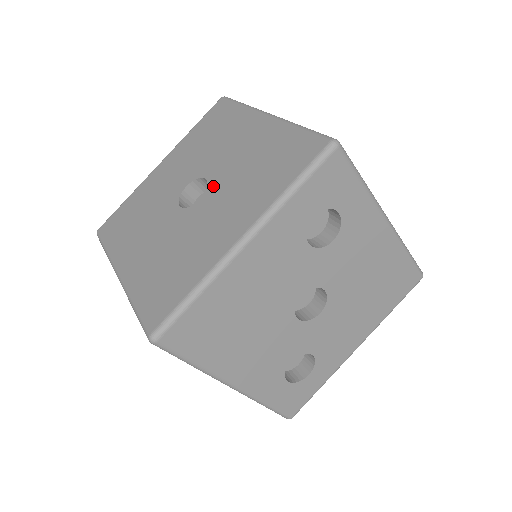
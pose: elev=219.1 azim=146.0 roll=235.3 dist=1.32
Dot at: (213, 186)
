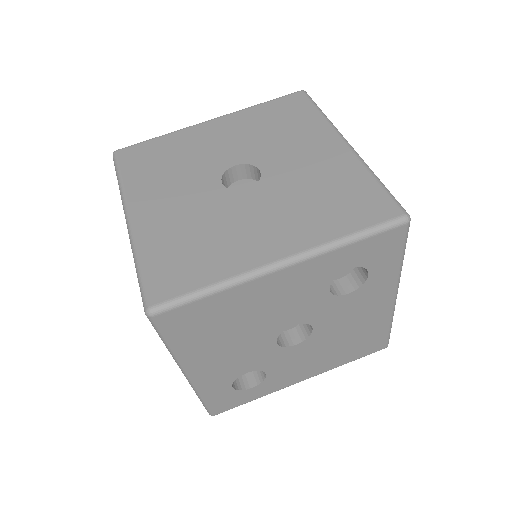
Dot at: (266, 184)
